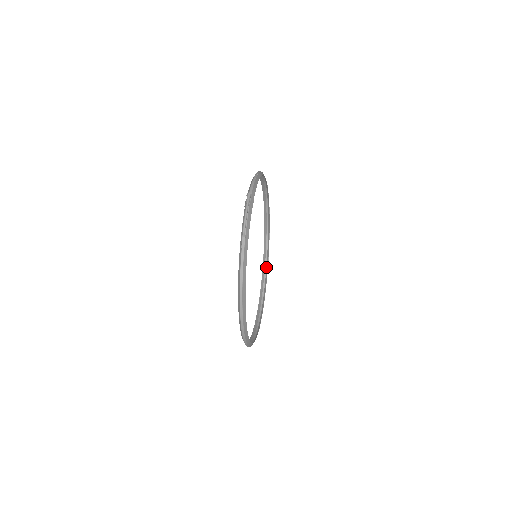
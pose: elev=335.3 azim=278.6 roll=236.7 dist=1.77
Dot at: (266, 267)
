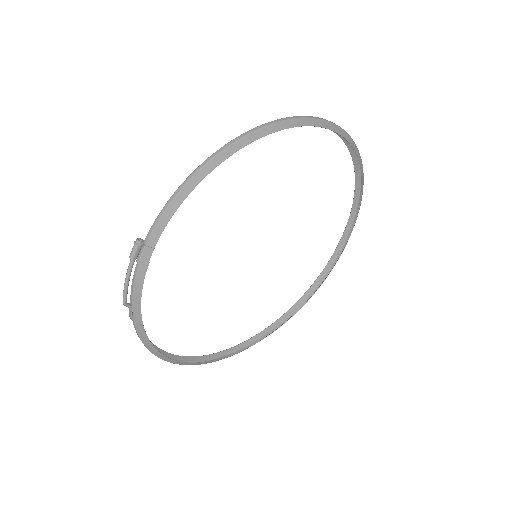
Dot at: (358, 211)
